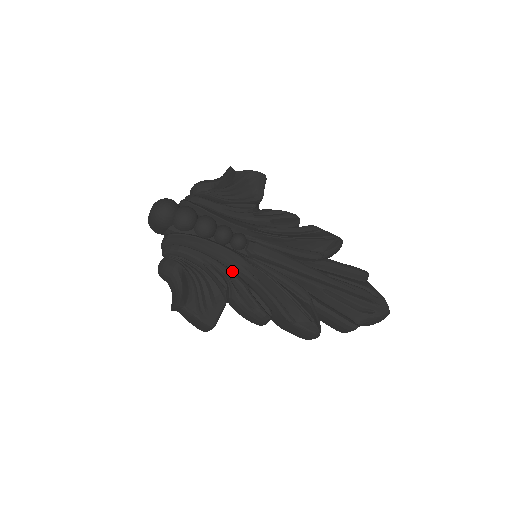
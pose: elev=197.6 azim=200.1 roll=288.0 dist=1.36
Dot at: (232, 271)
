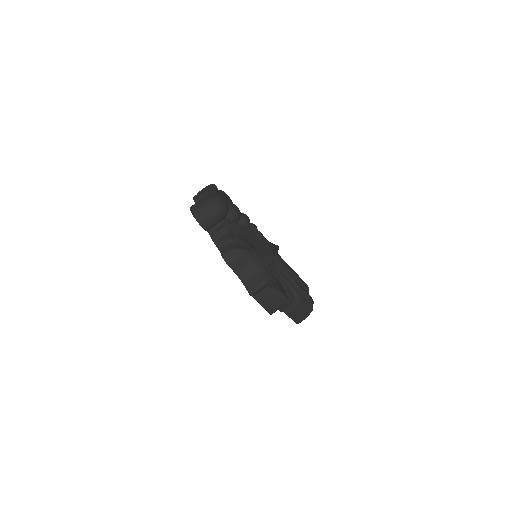
Dot at: occluded
